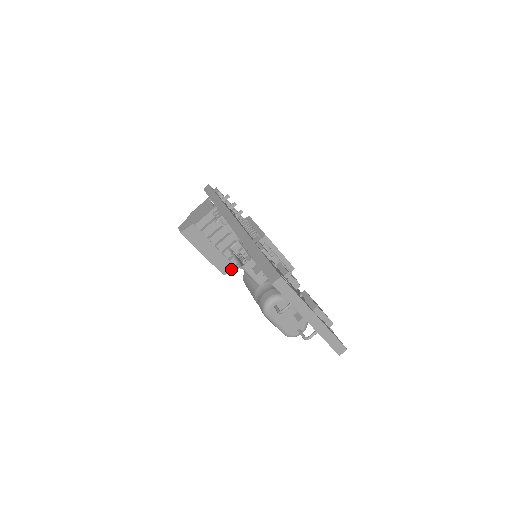
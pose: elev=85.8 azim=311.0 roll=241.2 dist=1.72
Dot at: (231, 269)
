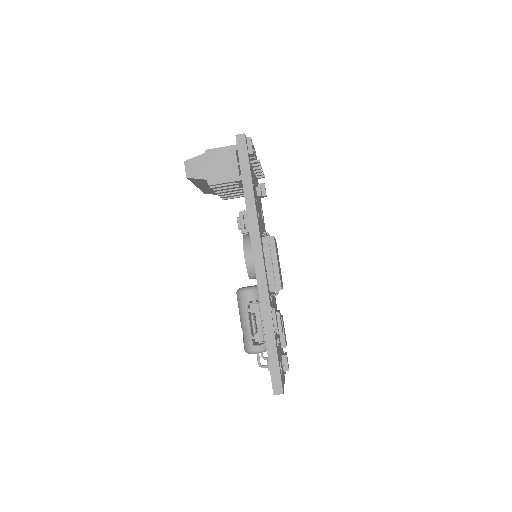
Dot at: (215, 194)
